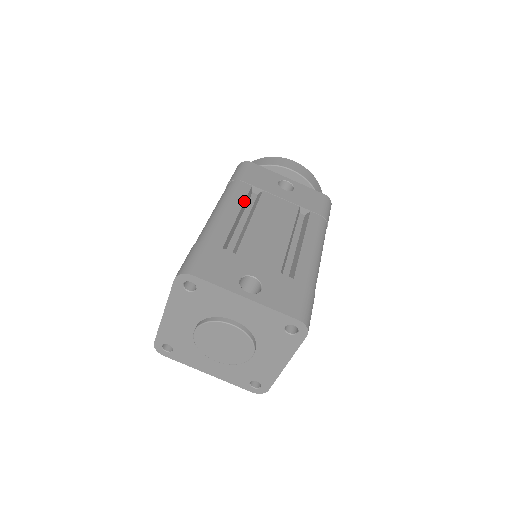
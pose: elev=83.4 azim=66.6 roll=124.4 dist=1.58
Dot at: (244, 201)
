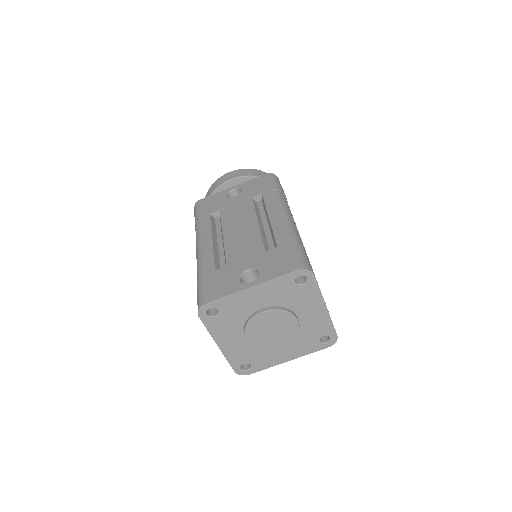
Dot at: (211, 229)
